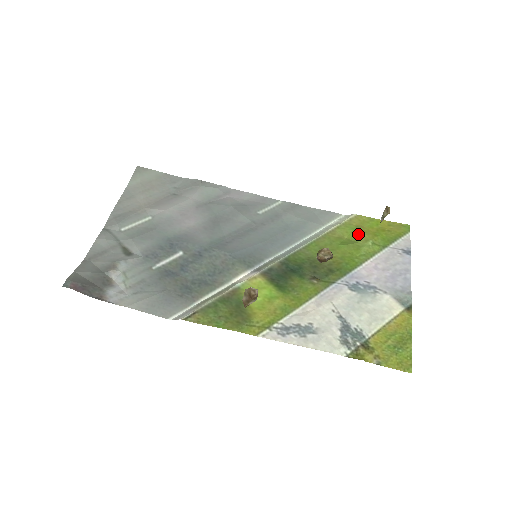
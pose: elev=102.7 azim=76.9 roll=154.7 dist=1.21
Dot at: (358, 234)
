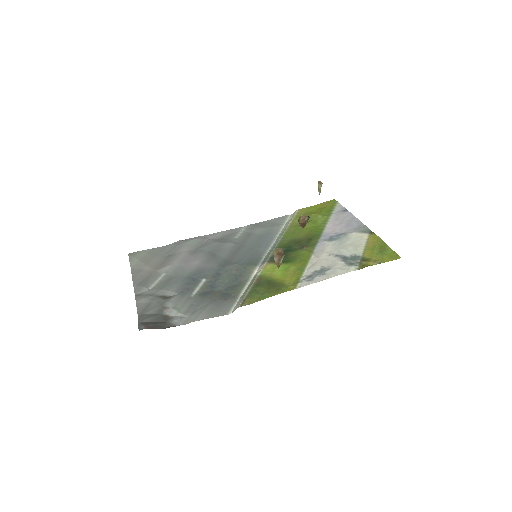
Dot at: (309, 216)
